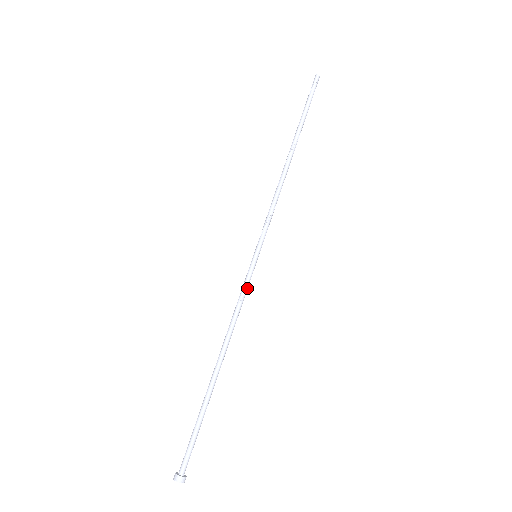
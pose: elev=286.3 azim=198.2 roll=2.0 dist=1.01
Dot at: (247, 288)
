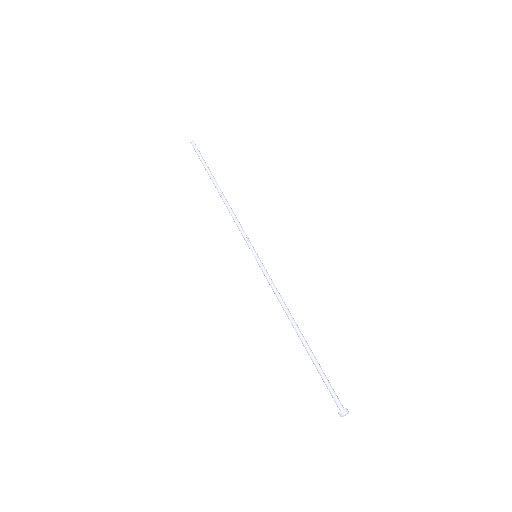
Dot at: (269, 277)
